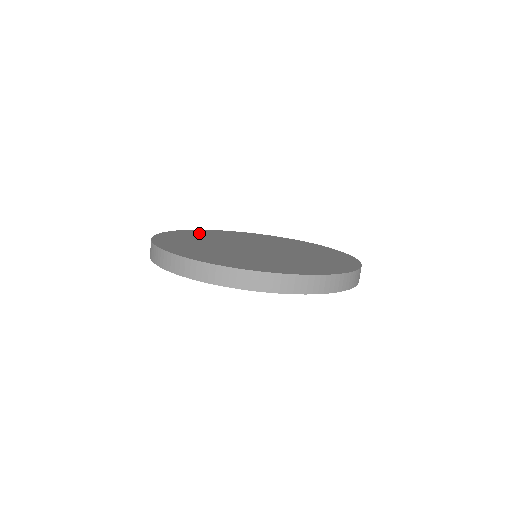
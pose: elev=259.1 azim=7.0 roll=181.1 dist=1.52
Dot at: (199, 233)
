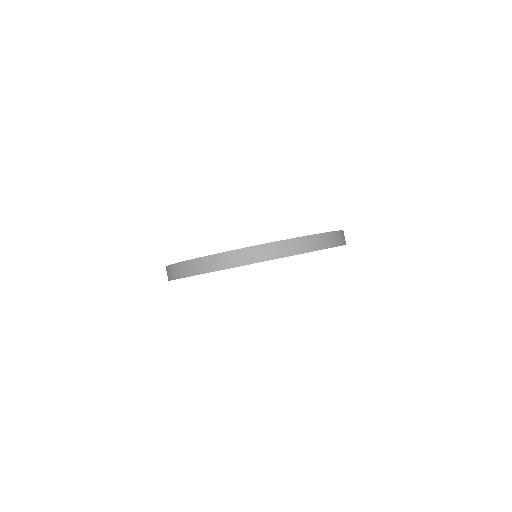
Dot at: occluded
